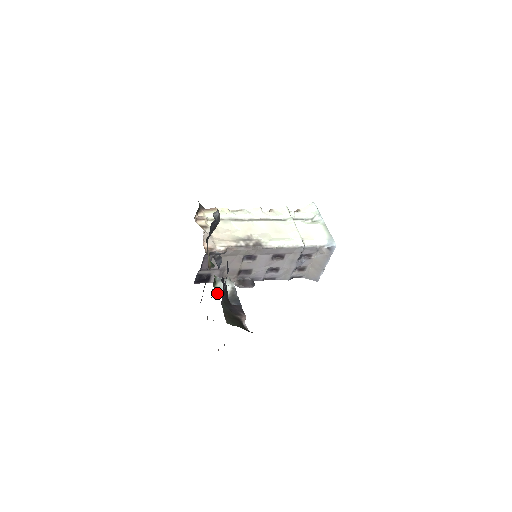
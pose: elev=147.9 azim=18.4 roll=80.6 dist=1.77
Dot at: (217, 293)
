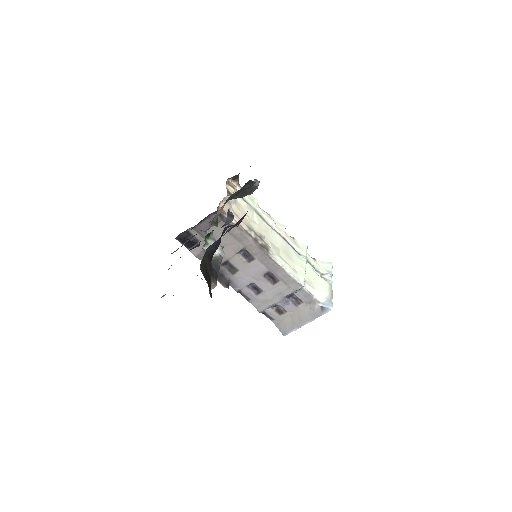
Dot at: (204, 245)
